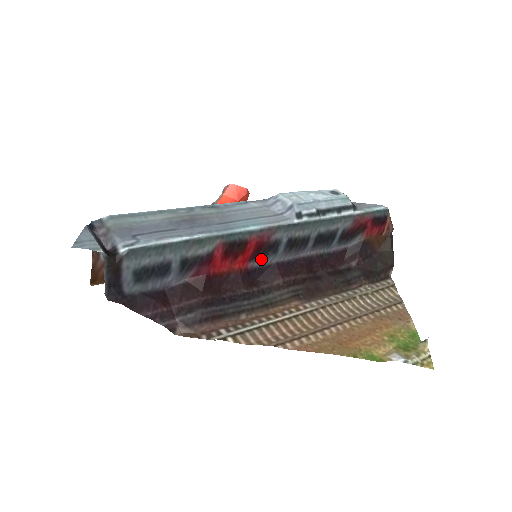
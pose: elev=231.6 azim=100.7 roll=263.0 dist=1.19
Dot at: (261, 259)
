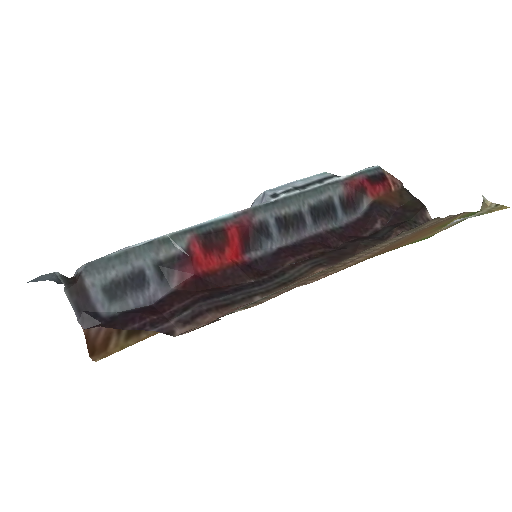
Dot at: (257, 249)
